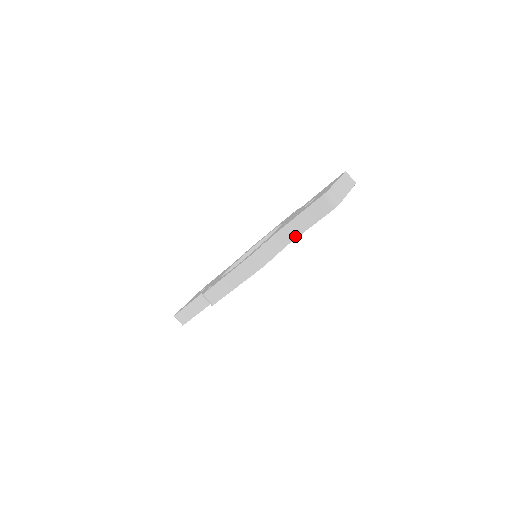
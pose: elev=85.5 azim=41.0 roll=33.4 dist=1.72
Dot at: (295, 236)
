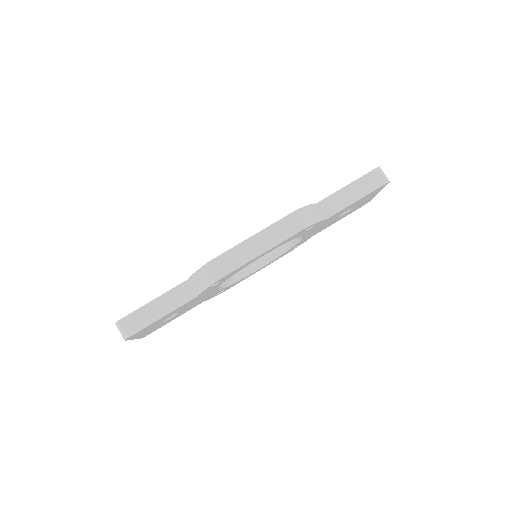
Dot at: (339, 209)
